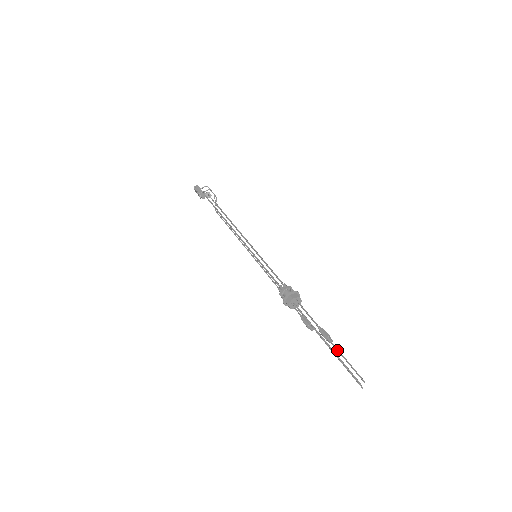
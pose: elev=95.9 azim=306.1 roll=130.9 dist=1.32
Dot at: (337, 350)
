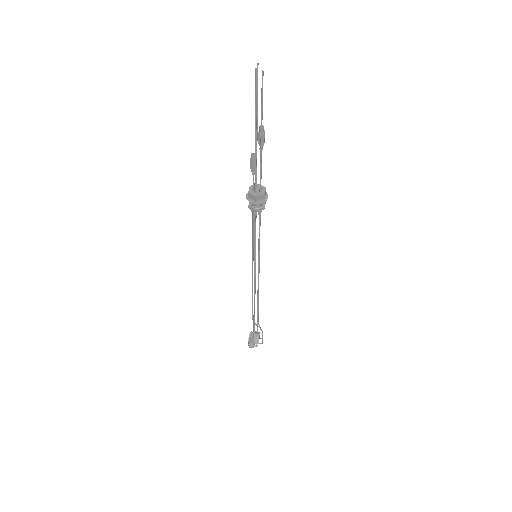
Dot at: (261, 121)
